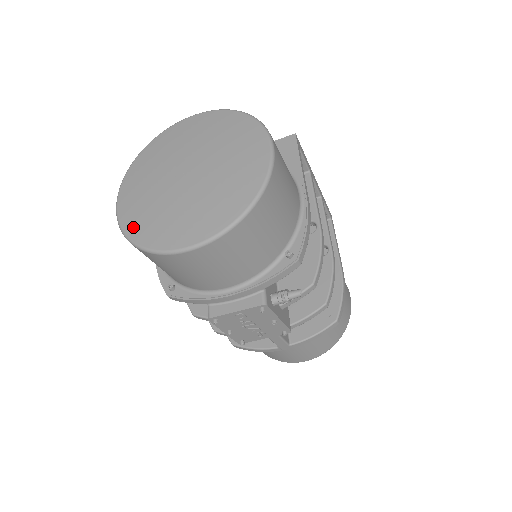
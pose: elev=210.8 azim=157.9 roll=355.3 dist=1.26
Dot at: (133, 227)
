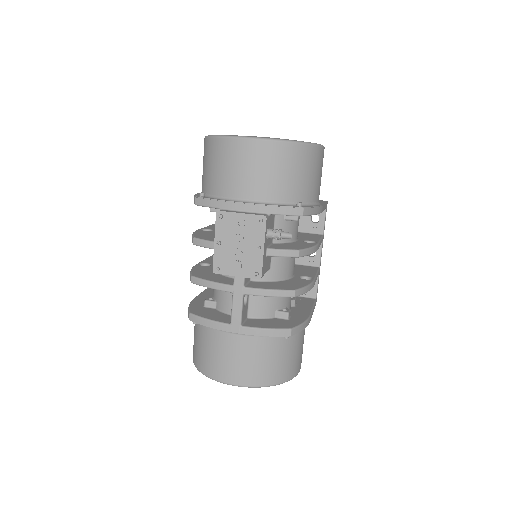
Dot at: occluded
